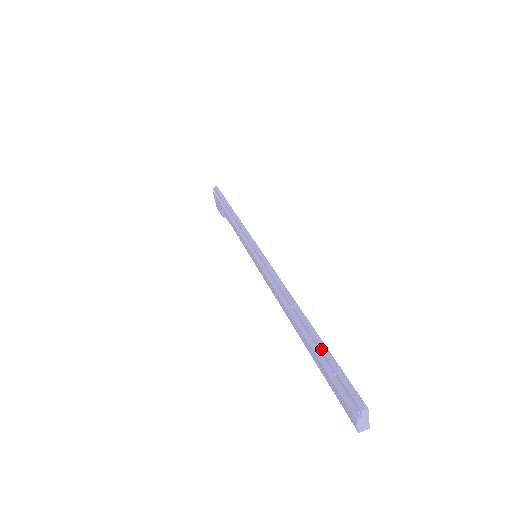
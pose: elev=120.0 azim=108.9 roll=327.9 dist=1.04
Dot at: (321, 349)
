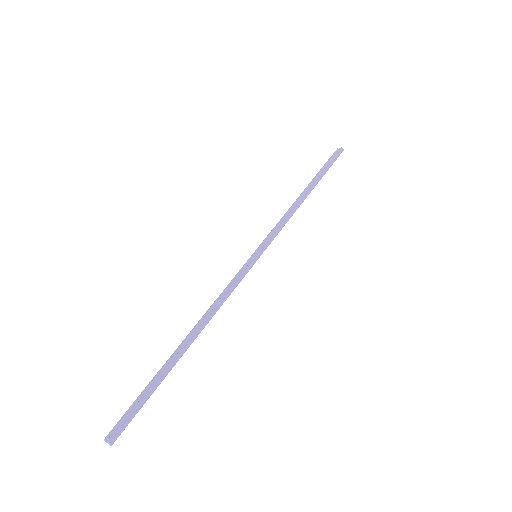
Dot at: (155, 382)
